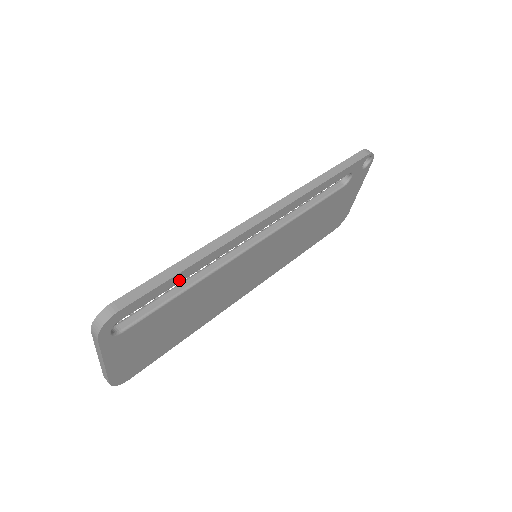
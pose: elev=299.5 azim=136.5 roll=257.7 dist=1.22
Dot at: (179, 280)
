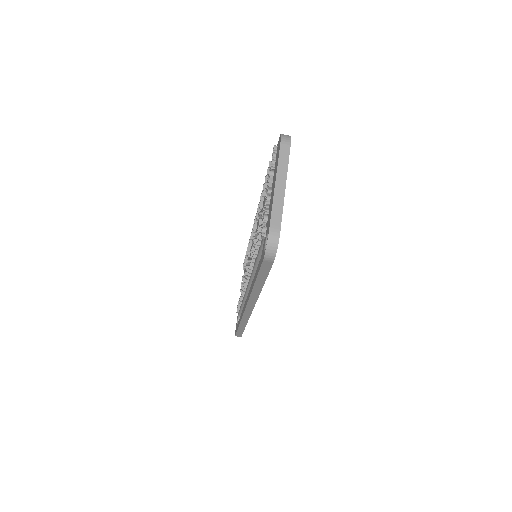
Dot at: occluded
